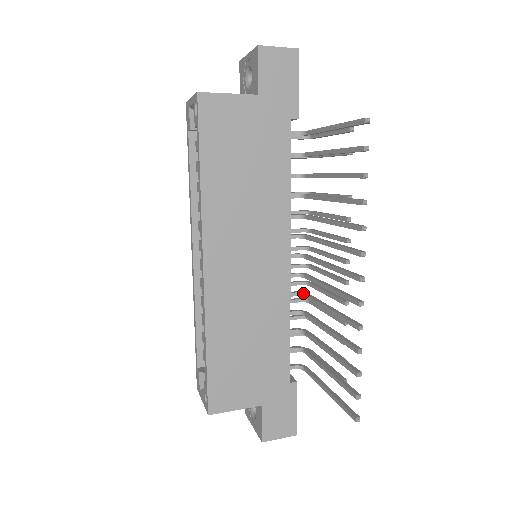
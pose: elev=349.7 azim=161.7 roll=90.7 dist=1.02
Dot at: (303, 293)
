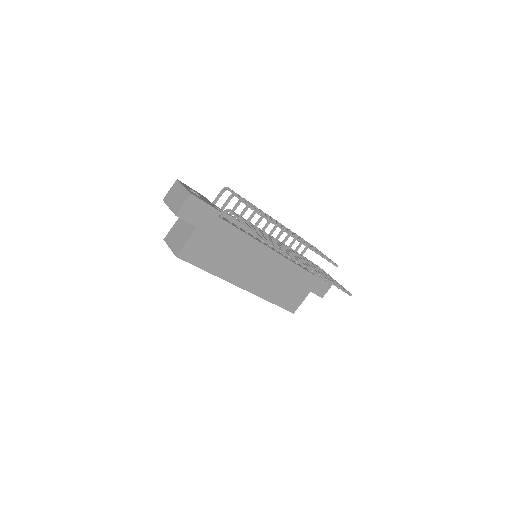
Dot at: occluded
